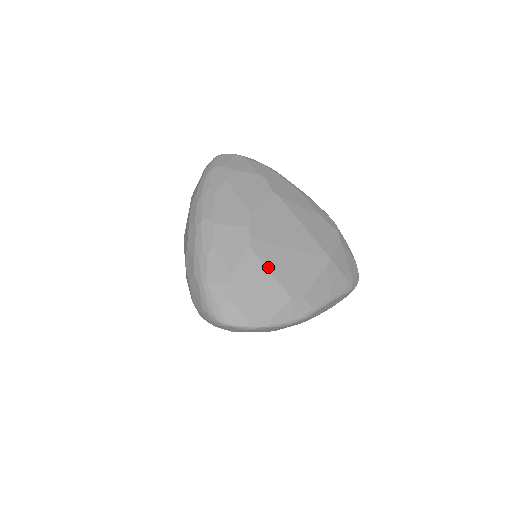
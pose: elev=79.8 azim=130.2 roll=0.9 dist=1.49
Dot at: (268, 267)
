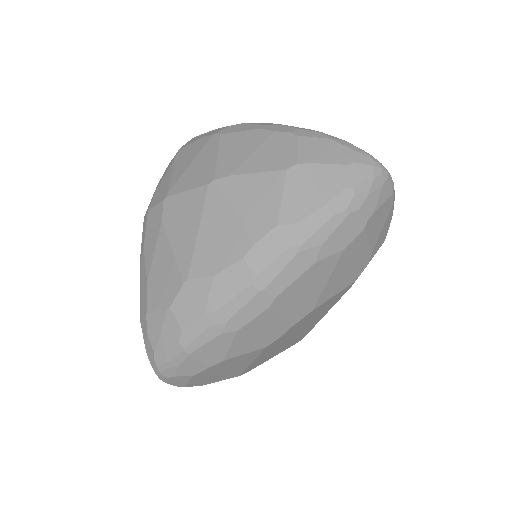
Dot at: (256, 359)
